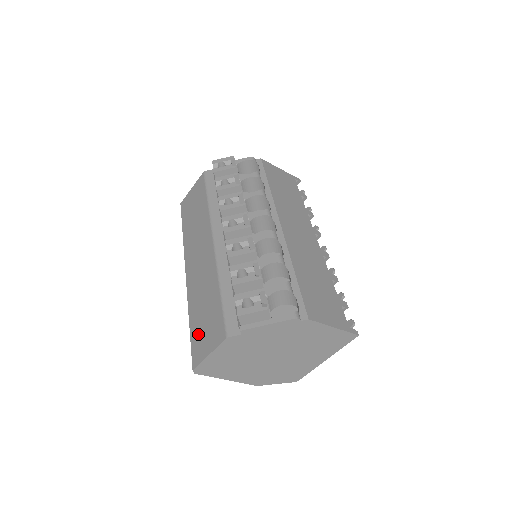
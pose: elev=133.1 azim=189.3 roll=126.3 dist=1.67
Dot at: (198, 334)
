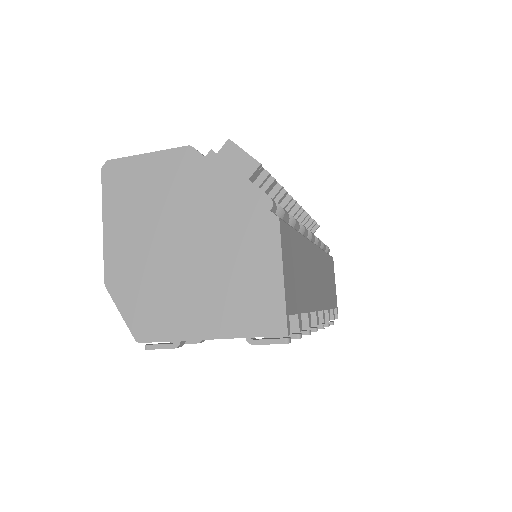
Dot at: occluded
